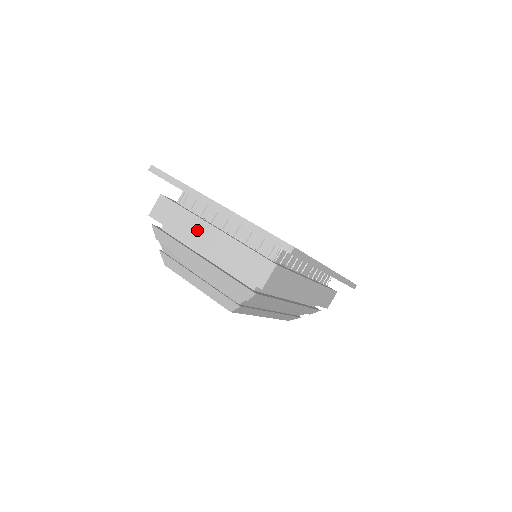
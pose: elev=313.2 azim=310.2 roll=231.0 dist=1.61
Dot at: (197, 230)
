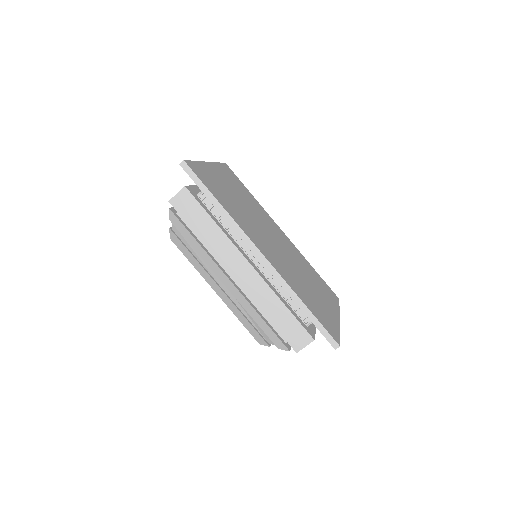
Dot at: occluded
